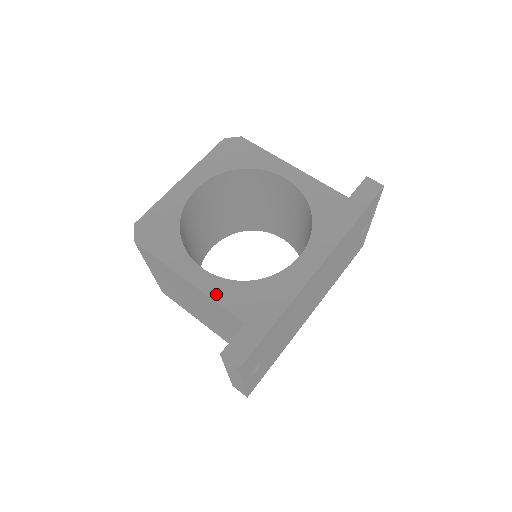
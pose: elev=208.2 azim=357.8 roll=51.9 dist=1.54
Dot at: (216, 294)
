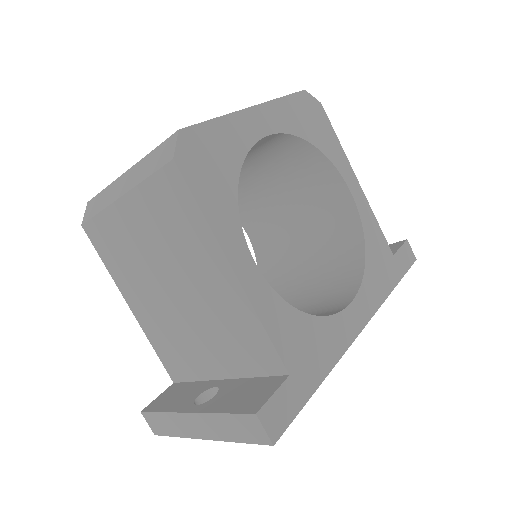
Dot at: (265, 313)
